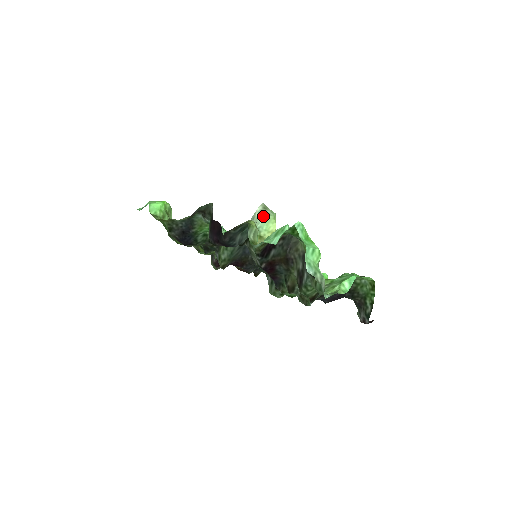
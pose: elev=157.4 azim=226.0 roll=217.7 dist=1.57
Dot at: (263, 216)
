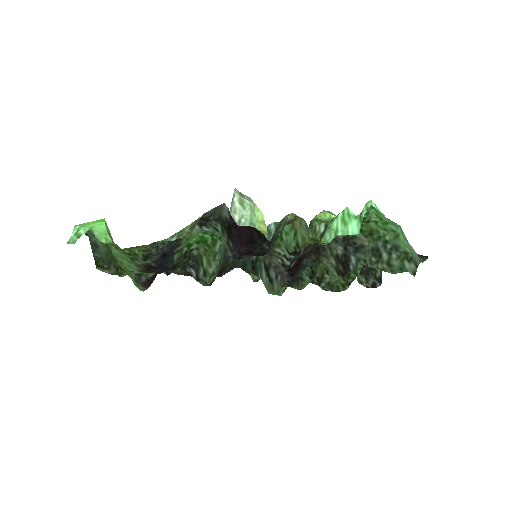
Dot at: (247, 205)
